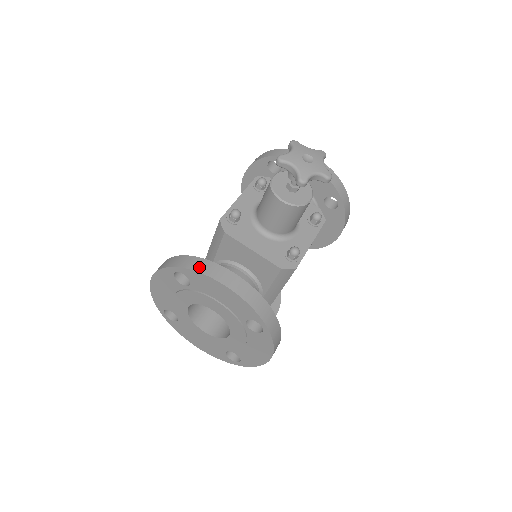
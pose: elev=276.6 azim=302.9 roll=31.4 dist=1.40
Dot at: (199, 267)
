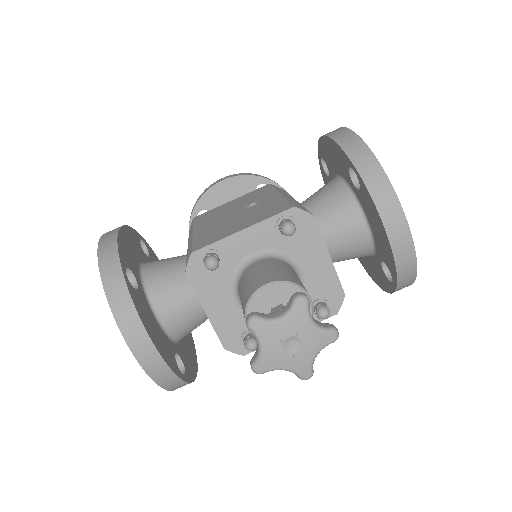
Dot at: (119, 310)
